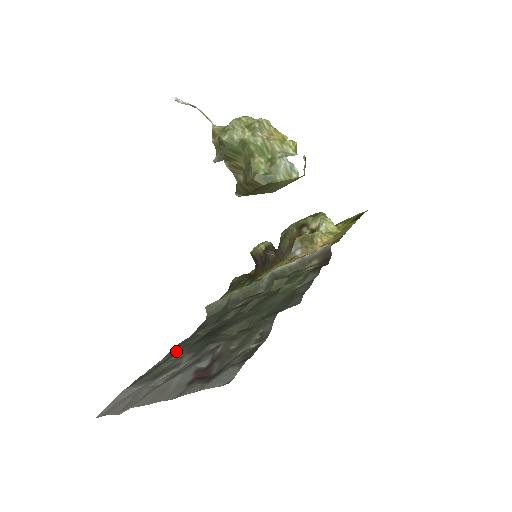
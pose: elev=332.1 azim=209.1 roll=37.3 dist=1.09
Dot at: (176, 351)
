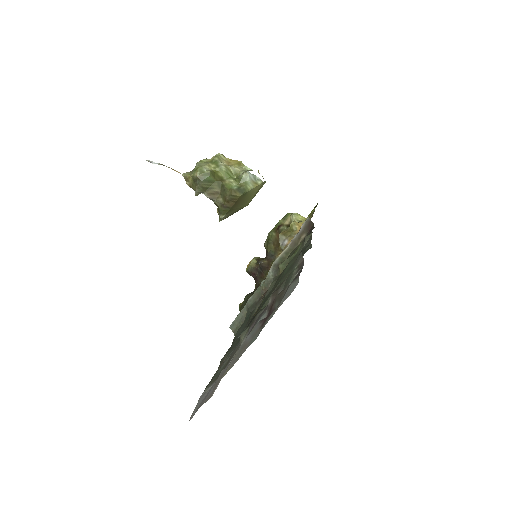
Dot at: occluded
